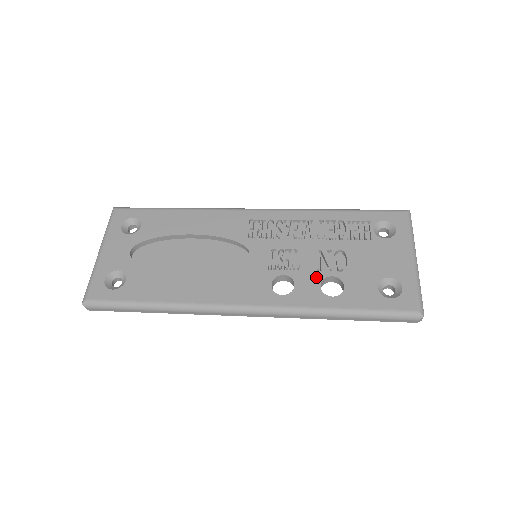
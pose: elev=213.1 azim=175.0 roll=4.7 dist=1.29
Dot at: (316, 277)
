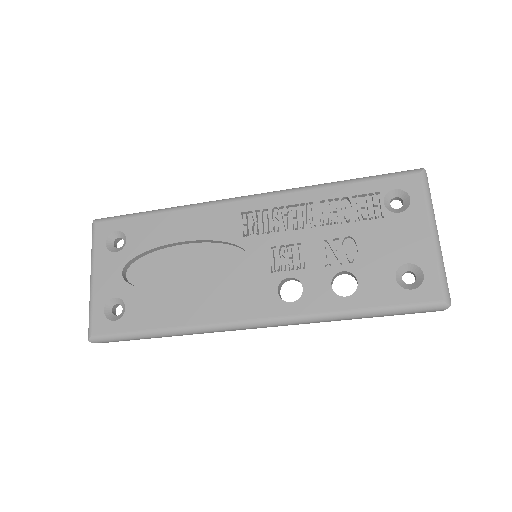
Dot at: (325, 275)
